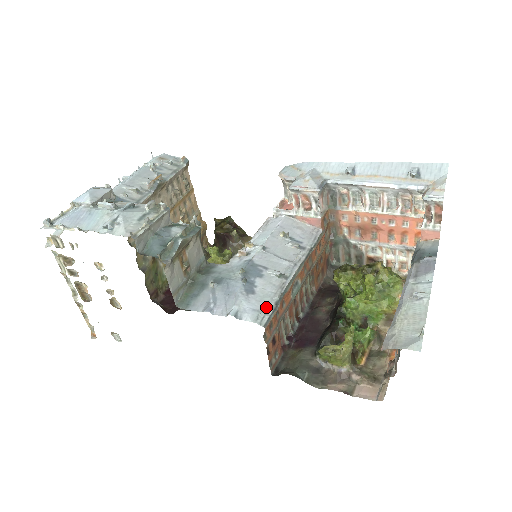
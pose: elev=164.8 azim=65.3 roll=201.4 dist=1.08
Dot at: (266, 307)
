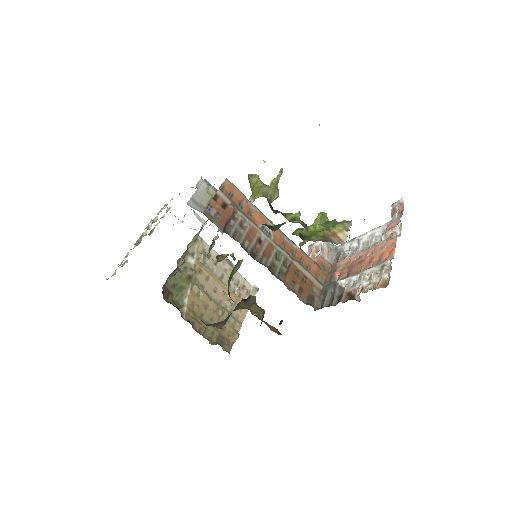
Dot at: occluded
